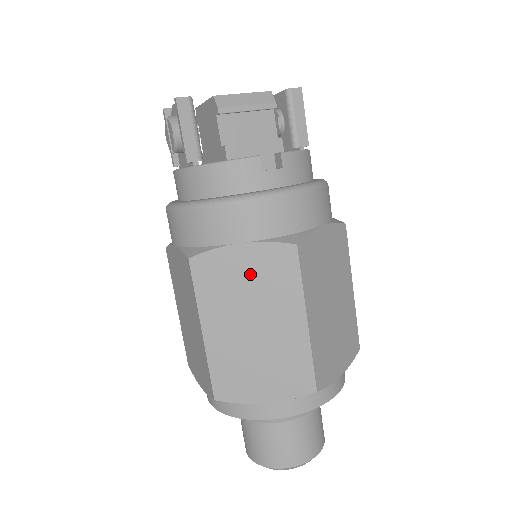
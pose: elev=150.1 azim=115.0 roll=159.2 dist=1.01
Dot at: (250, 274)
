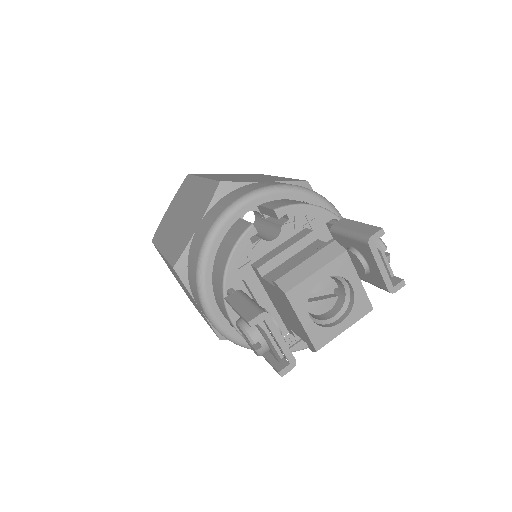
Dot at: occluded
